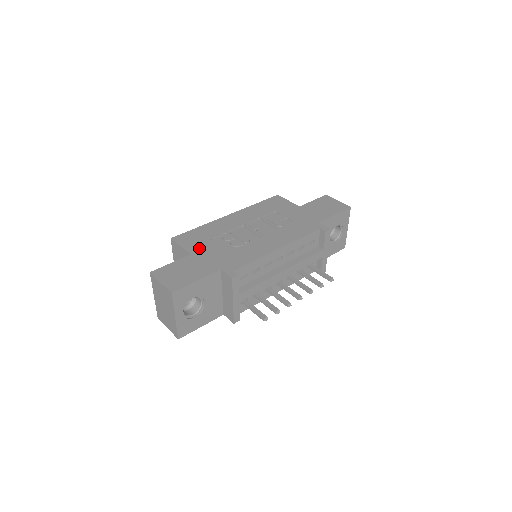
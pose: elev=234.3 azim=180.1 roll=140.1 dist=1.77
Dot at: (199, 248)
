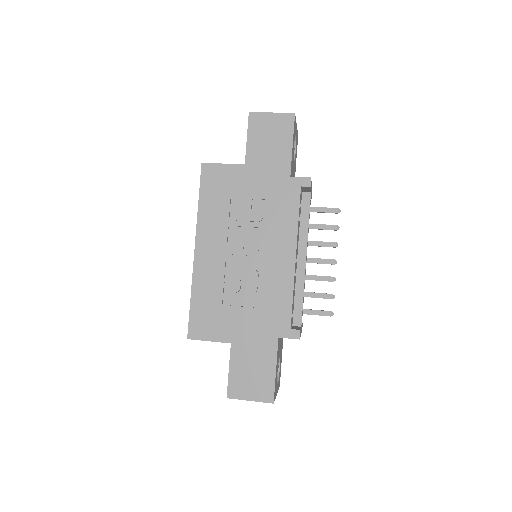
Dot at: (228, 328)
